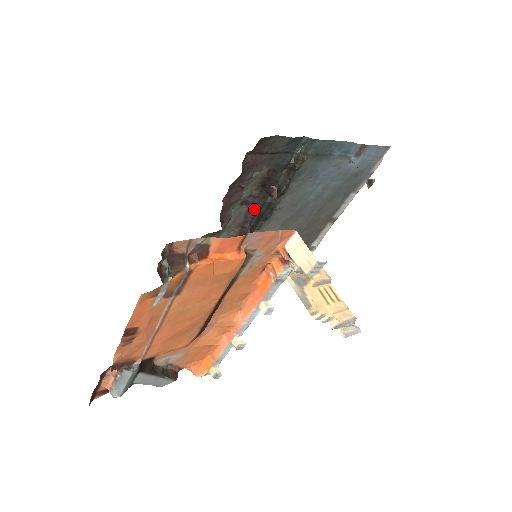
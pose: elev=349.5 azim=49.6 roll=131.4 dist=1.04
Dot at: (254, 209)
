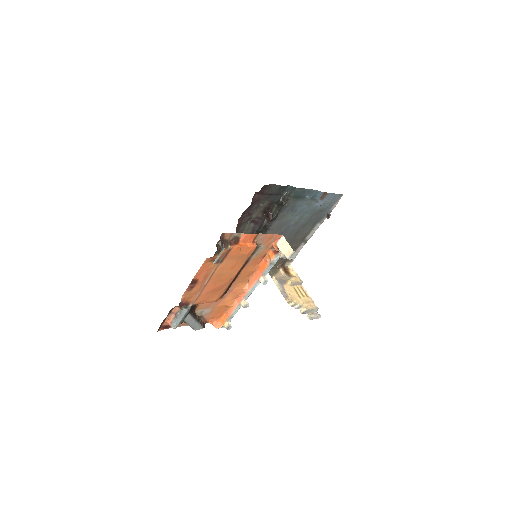
Dot at: (258, 226)
